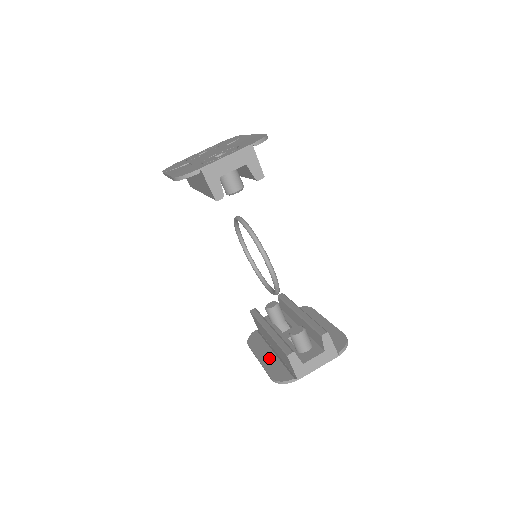
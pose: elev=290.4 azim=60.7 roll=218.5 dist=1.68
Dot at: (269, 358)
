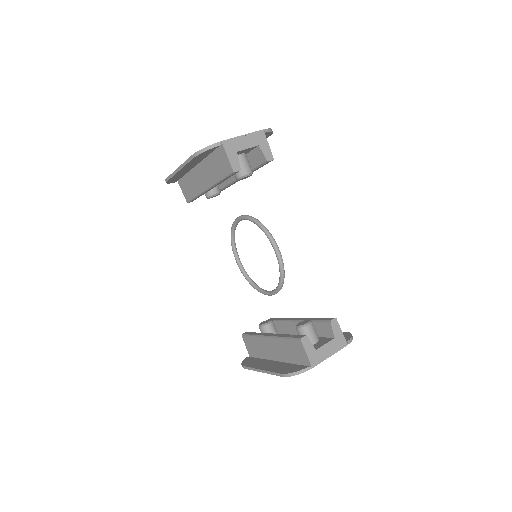
Dot at: (273, 365)
